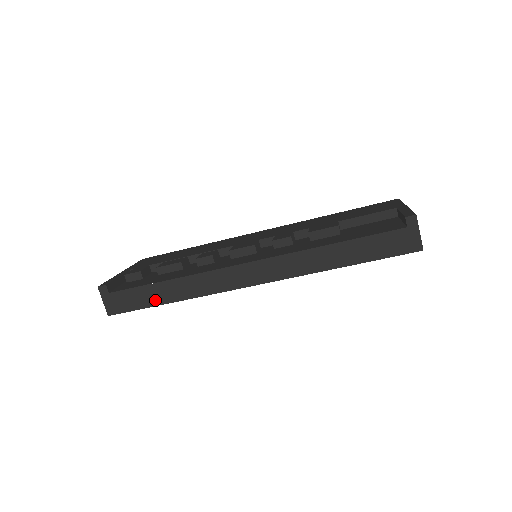
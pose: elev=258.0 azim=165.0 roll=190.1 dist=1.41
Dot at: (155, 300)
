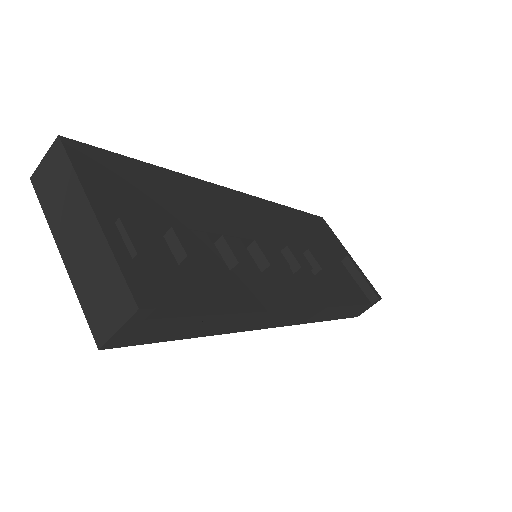
Dot at: (192, 333)
